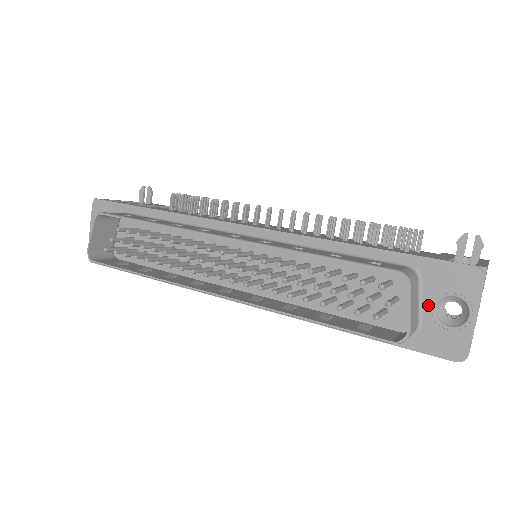
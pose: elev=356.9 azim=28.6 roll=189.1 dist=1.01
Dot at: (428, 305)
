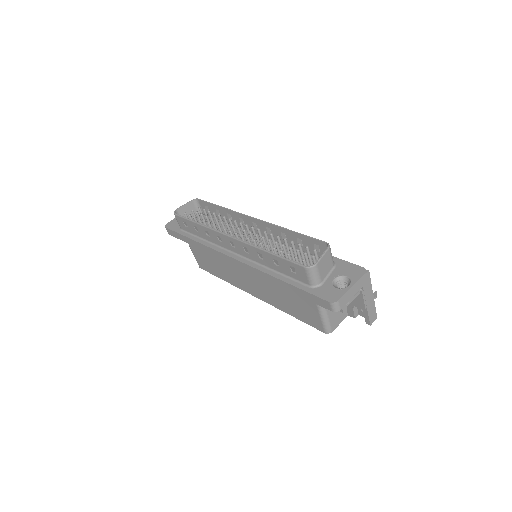
Dot at: (332, 277)
